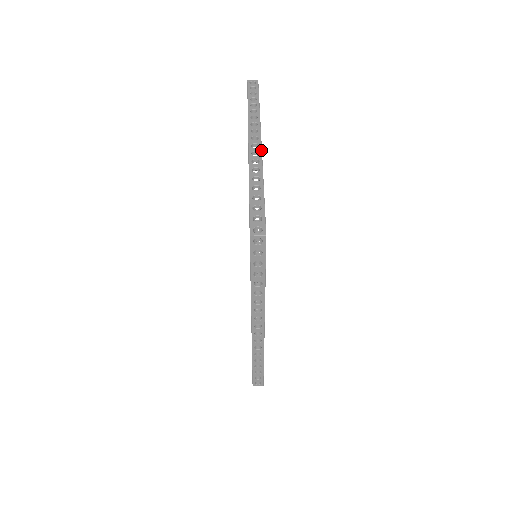
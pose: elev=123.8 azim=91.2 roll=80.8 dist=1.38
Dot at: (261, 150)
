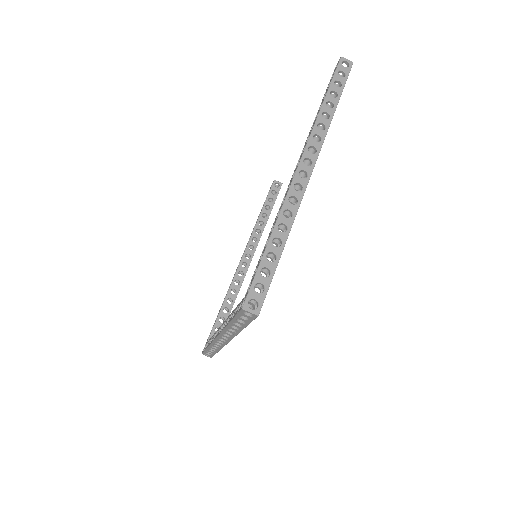
Dot at: occluded
